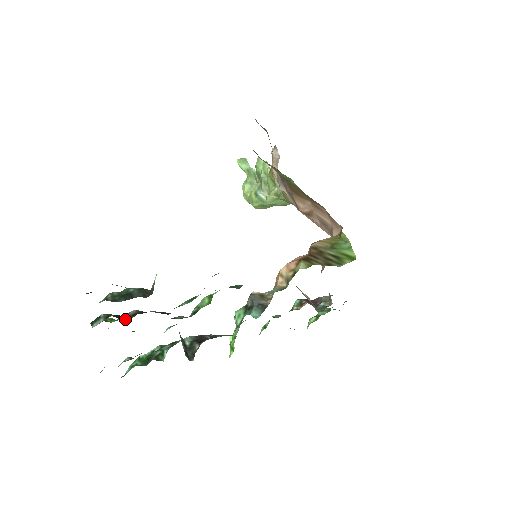
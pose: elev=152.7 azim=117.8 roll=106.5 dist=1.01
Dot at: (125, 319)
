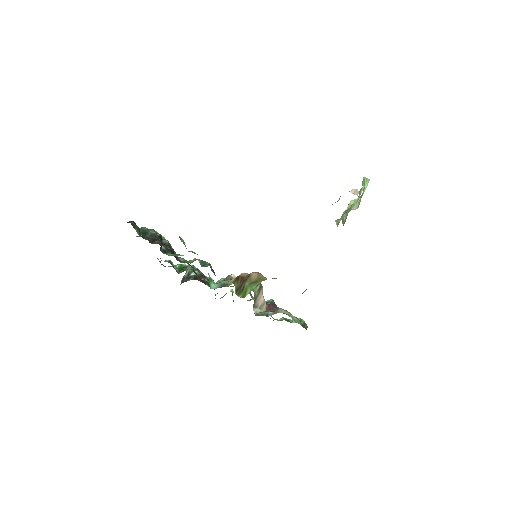
Dot at: (155, 242)
